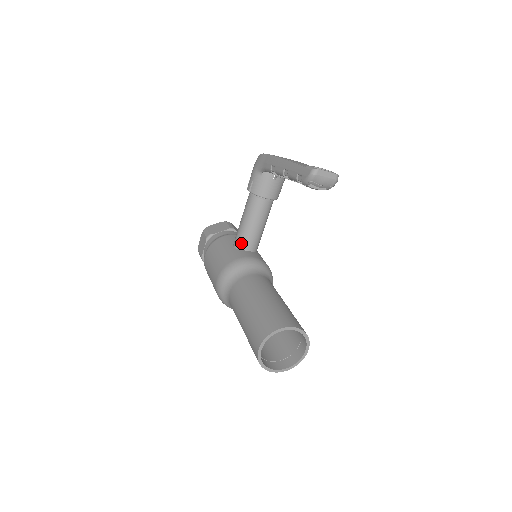
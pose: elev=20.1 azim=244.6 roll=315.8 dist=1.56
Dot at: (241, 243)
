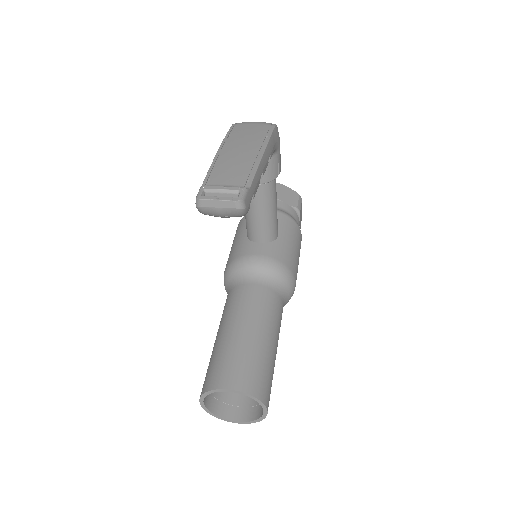
Dot at: (249, 233)
